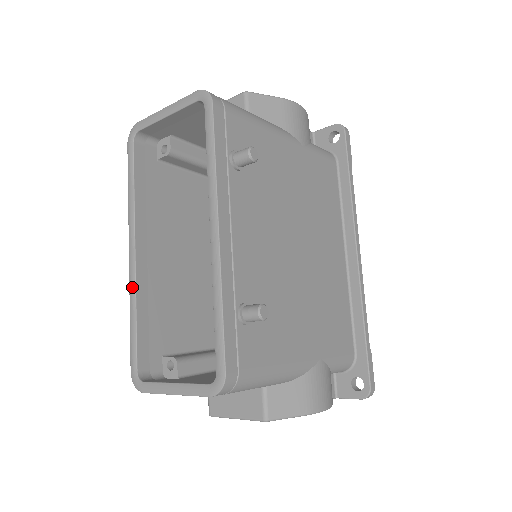
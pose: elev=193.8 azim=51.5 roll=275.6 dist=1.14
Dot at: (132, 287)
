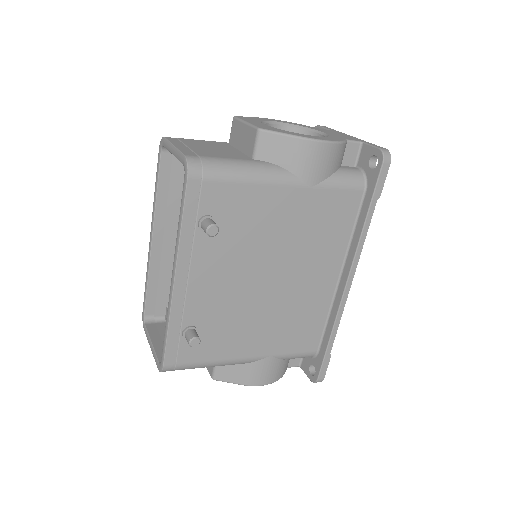
Dot at: (148, 262)
